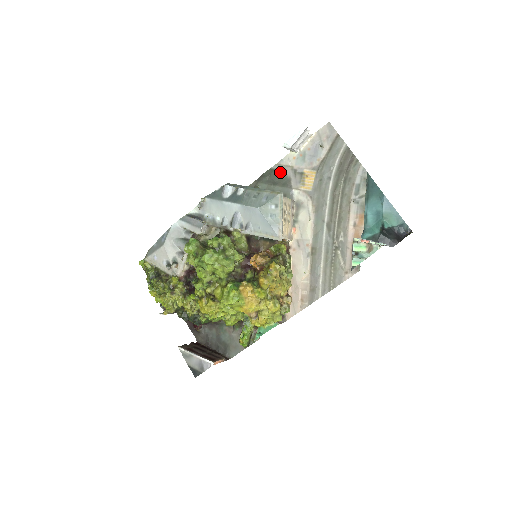
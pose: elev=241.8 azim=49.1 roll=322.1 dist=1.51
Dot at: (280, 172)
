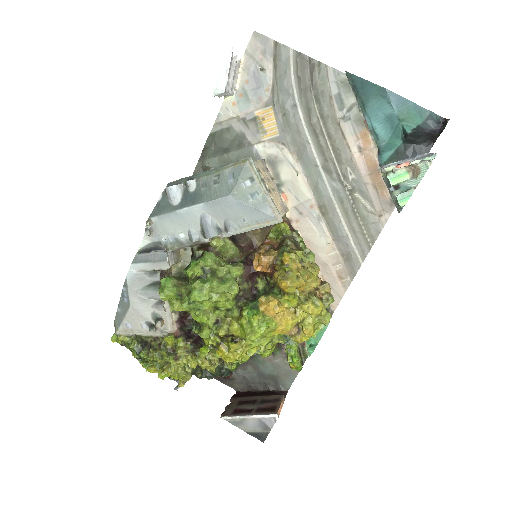
Dot at: (225, 132)
